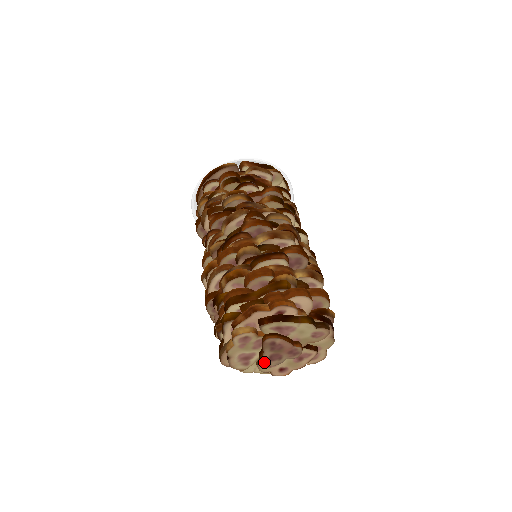
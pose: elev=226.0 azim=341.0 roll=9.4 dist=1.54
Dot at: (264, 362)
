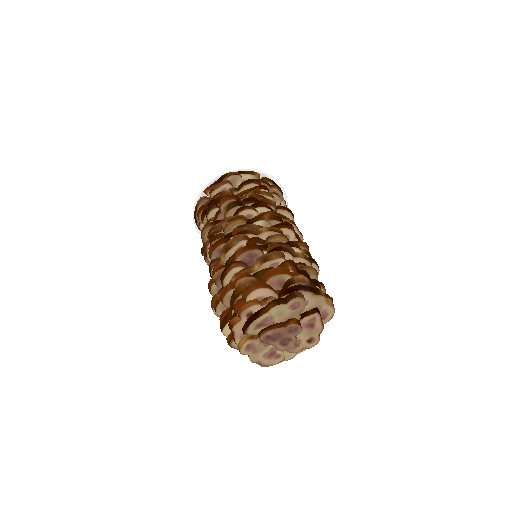
Dot at: (283, 349)
